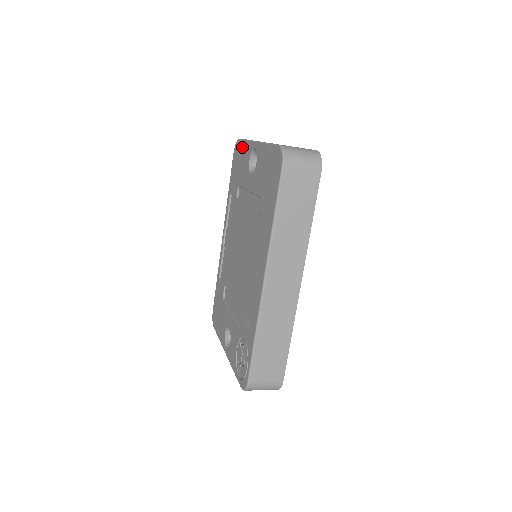
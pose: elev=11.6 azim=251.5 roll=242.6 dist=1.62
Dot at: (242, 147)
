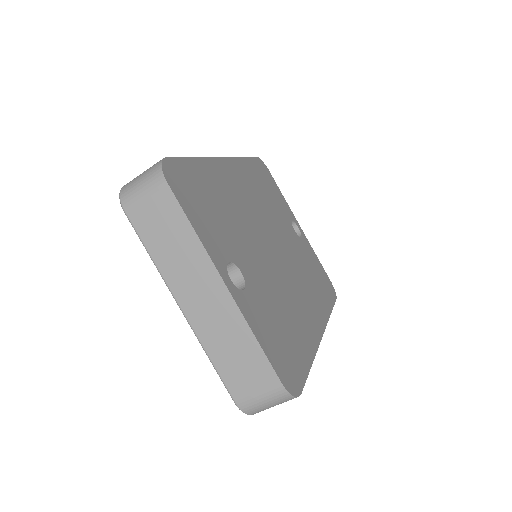
Dot at: occluded
